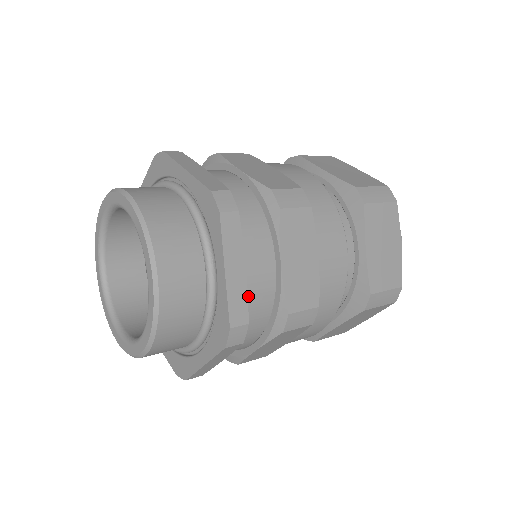
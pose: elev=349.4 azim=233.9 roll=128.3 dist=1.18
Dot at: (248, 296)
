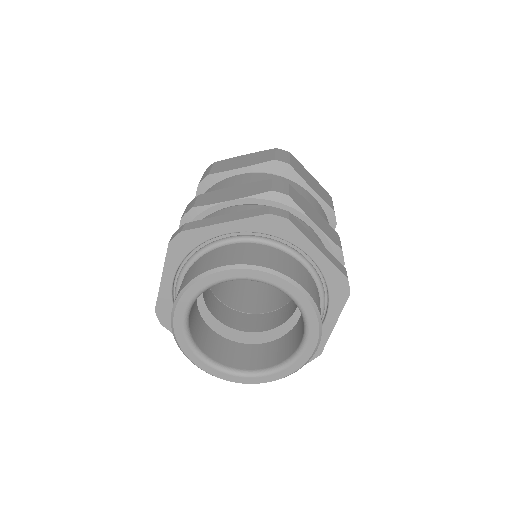
Dot at: occluded
